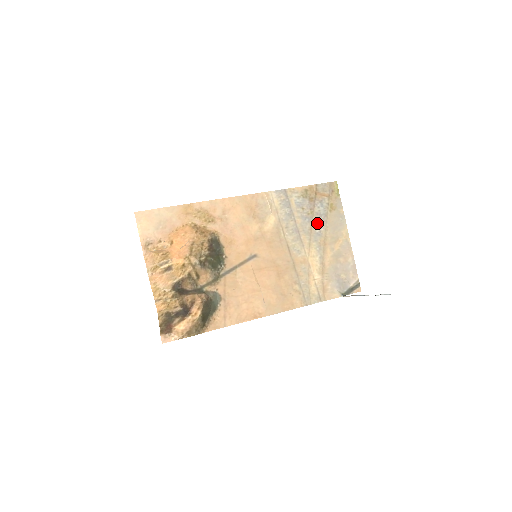
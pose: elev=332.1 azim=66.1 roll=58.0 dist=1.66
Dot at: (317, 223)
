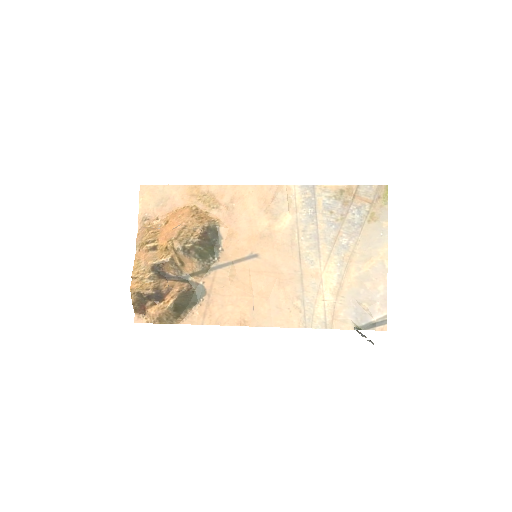
Dot at: (346, 233)
